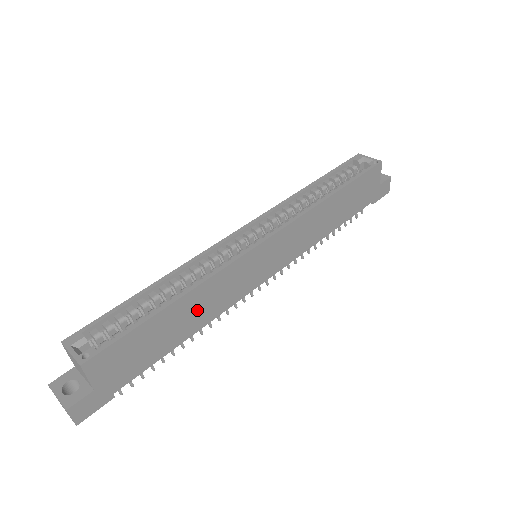
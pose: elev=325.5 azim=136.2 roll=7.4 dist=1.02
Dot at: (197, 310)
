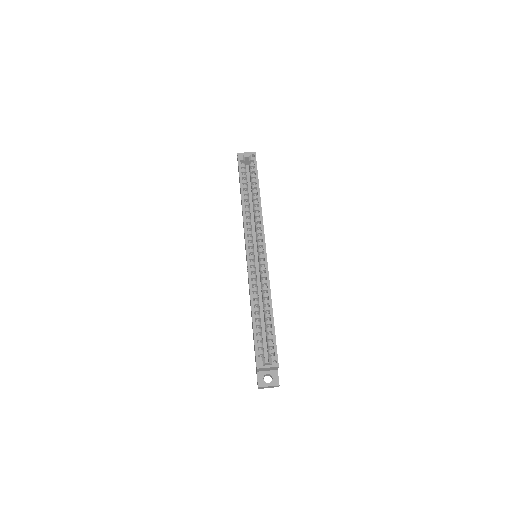
Dot at: occluded
